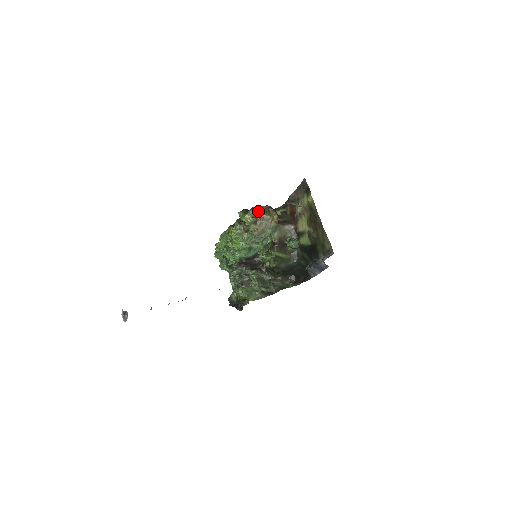
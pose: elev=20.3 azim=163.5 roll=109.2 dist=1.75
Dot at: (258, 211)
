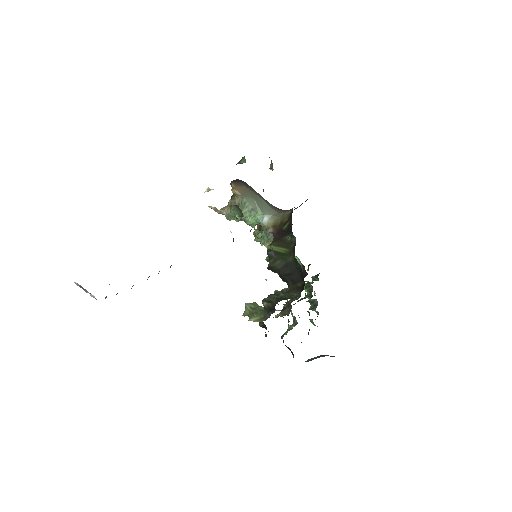
Dot at: occluded
